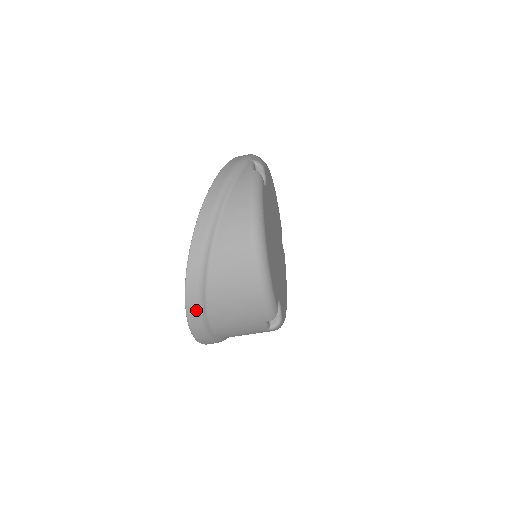
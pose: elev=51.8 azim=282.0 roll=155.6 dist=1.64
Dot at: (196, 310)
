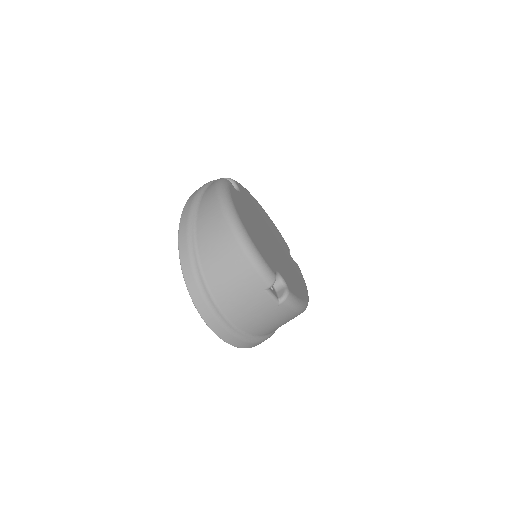
Dot at: (199, 294)
